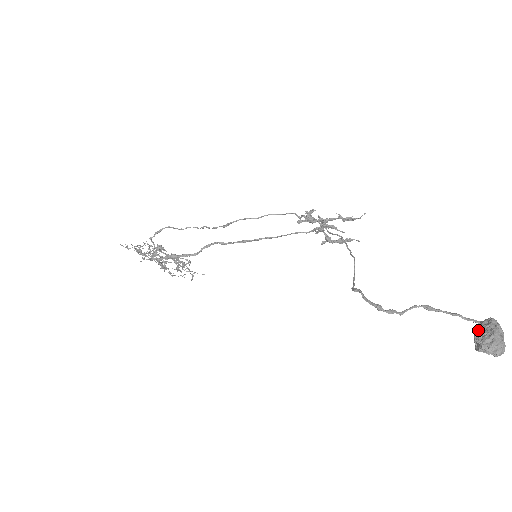
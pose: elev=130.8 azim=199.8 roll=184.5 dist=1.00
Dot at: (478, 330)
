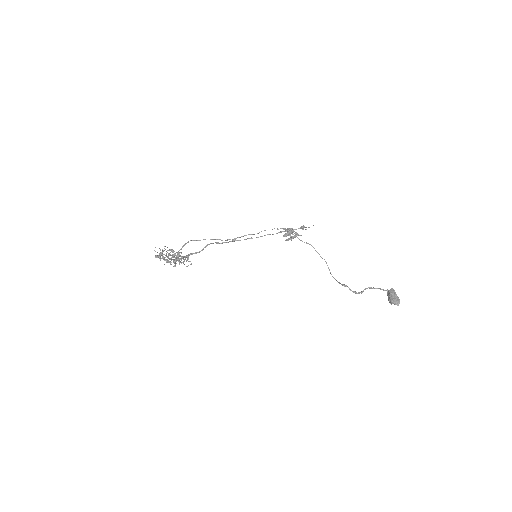
Dot at: (391, 296)
